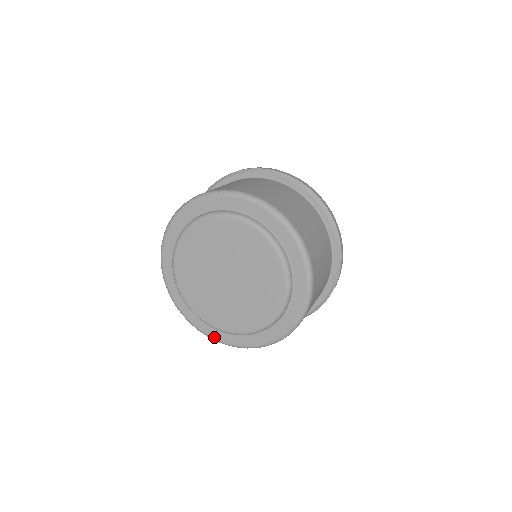
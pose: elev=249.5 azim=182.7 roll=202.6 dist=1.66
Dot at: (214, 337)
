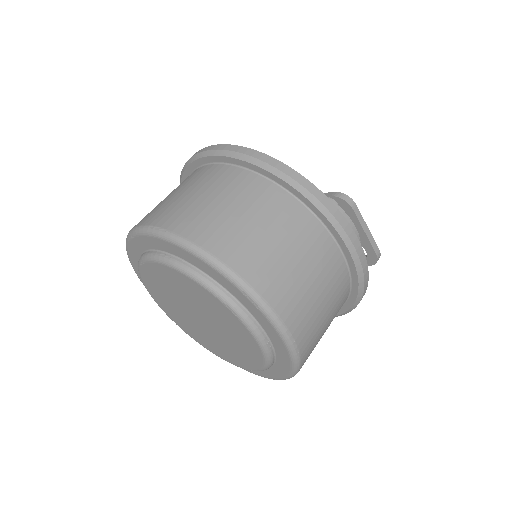
Dot at: (242, 368)
